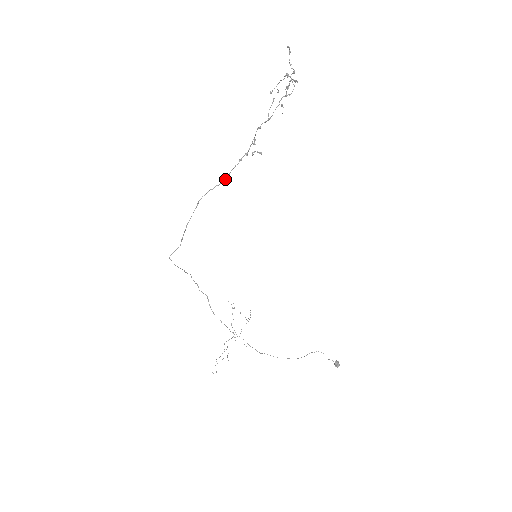
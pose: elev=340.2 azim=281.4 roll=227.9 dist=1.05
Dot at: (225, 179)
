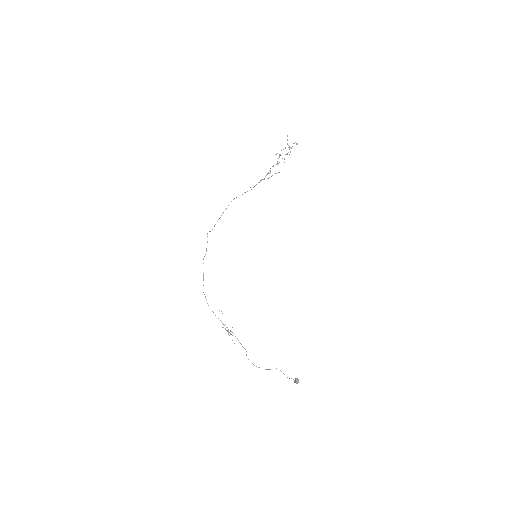
Dot at: (251, 189)
